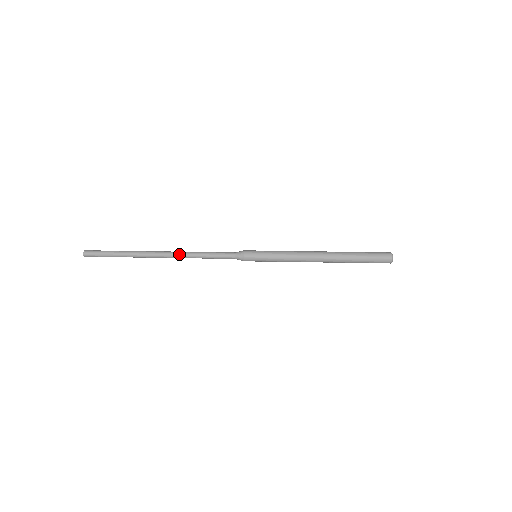
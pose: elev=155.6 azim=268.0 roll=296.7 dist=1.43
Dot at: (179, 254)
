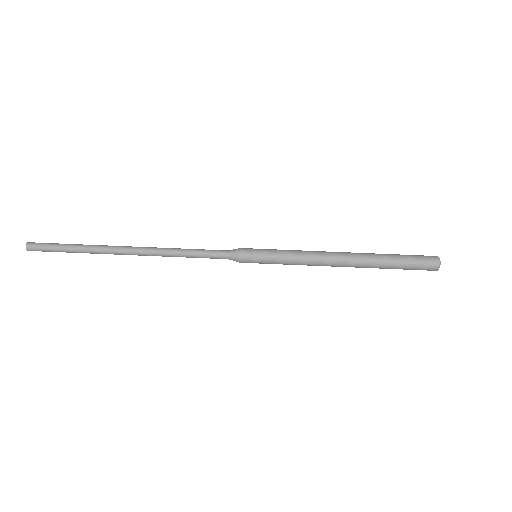
Dot at: (153, 253)
